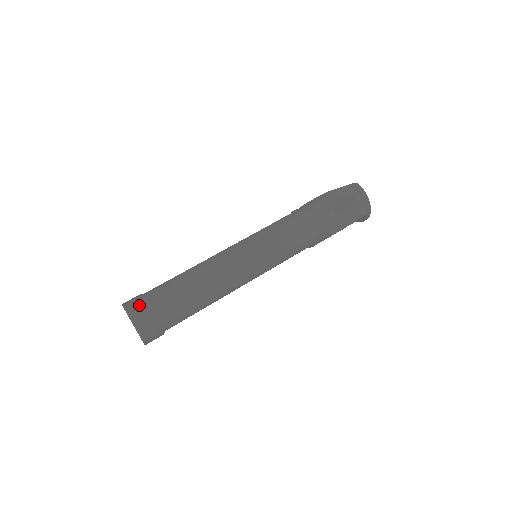
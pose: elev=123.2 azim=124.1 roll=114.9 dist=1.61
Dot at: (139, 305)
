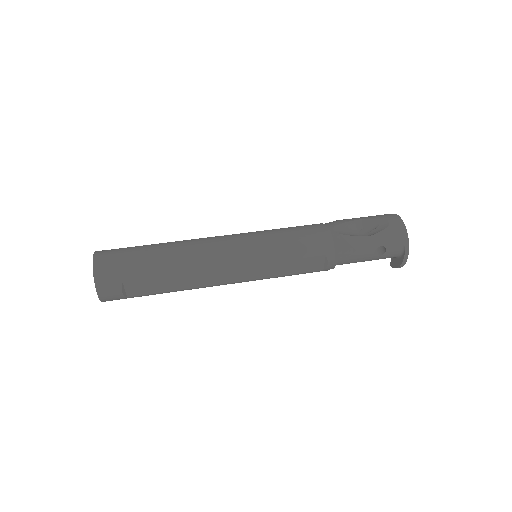
Dot at: (110, 250)
